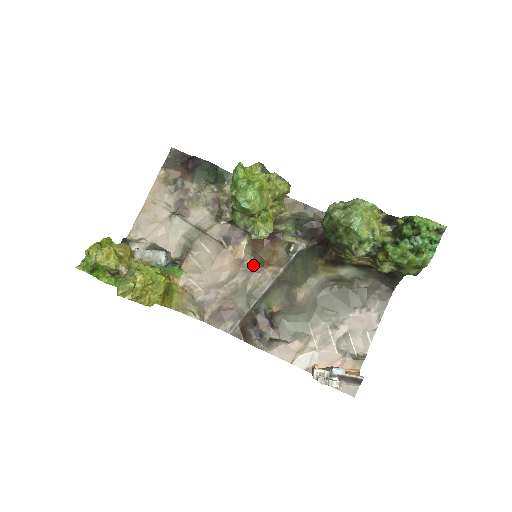
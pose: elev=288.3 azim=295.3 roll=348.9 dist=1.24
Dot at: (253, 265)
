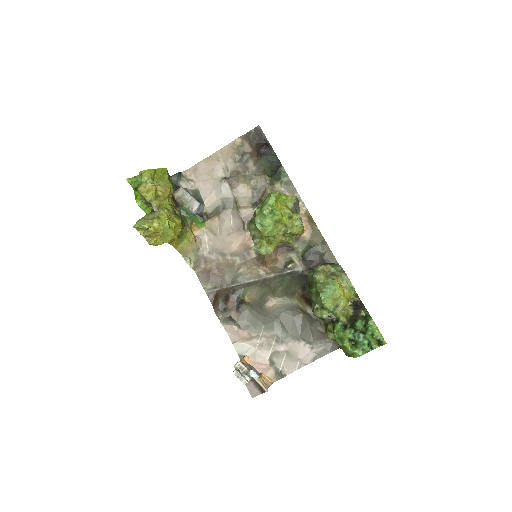
Dot at: (255, 257)
